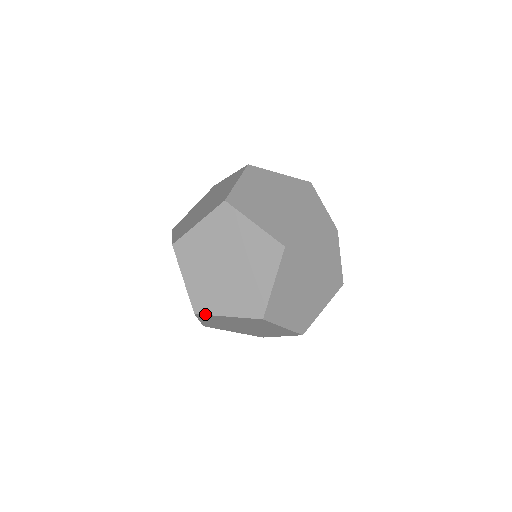
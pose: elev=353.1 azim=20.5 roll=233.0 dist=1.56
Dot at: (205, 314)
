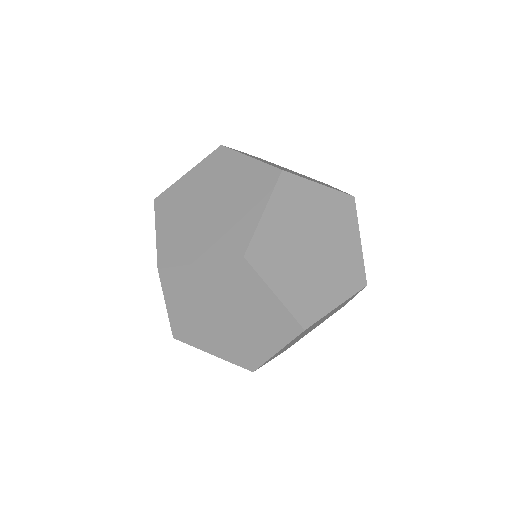
Dot at: occluded
